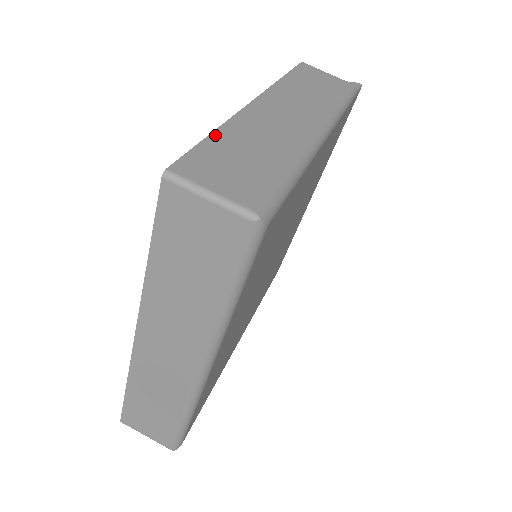
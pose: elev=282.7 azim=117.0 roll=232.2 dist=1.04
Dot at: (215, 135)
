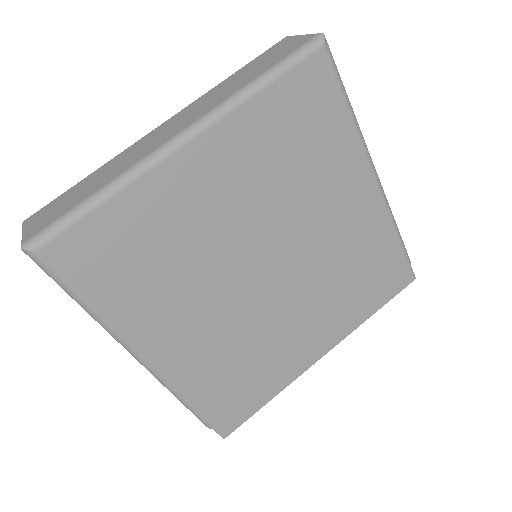
Dot at: occluded
